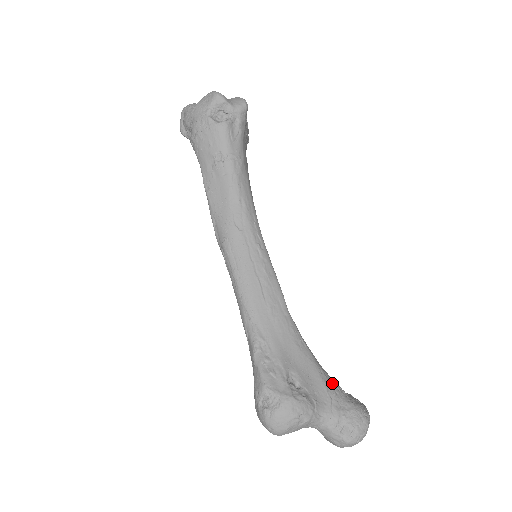
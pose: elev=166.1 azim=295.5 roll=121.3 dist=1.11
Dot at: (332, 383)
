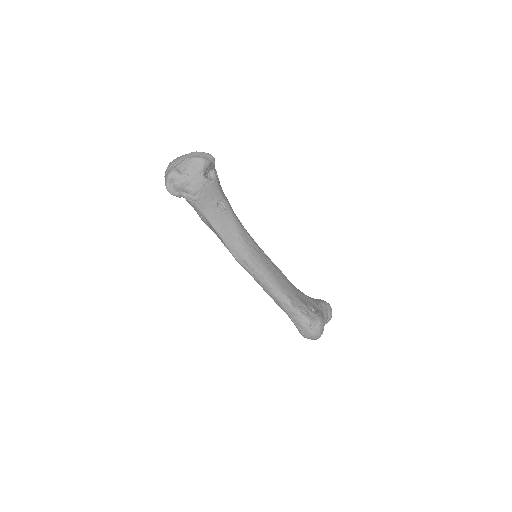
Dot at: (313, 299)
